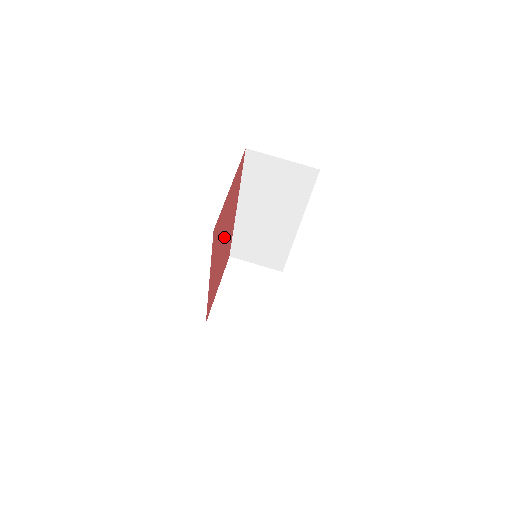
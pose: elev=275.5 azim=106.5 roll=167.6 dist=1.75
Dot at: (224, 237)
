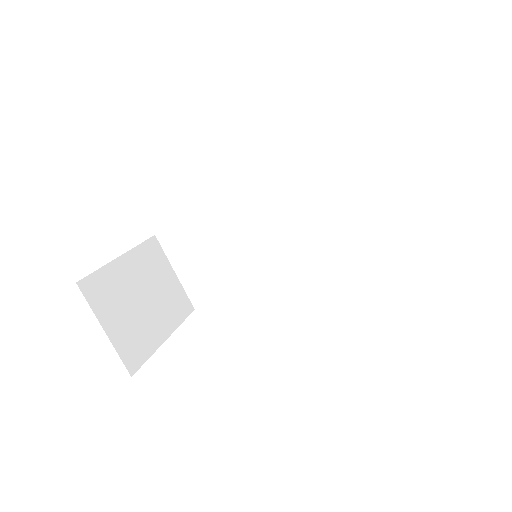
Dot at: occluded
